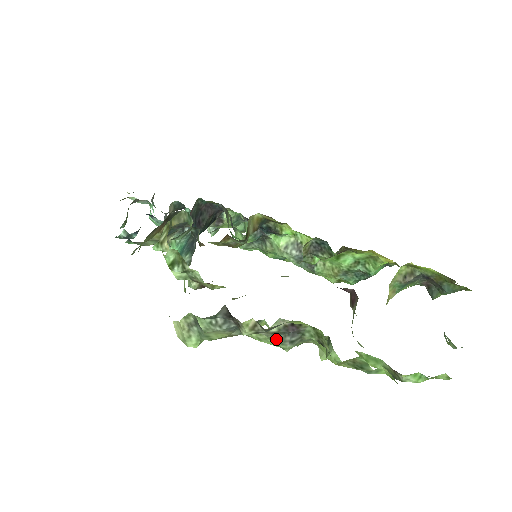
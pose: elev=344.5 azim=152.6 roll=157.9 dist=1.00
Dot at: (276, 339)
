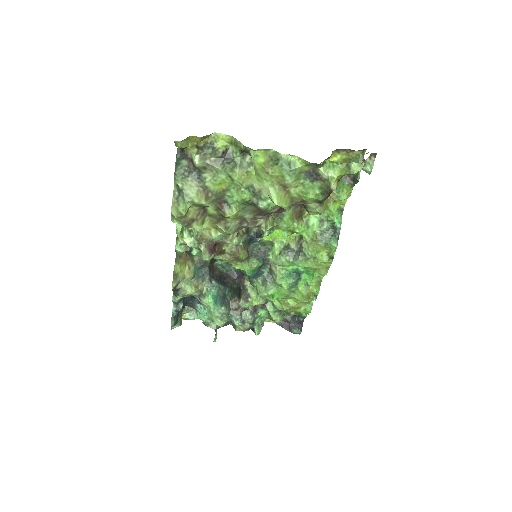
Dot at: (220, 167)
